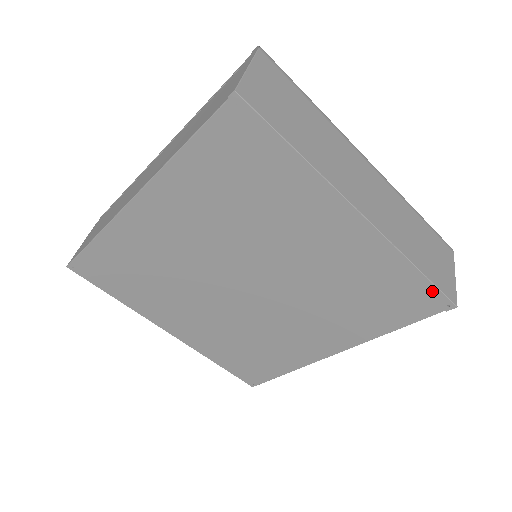
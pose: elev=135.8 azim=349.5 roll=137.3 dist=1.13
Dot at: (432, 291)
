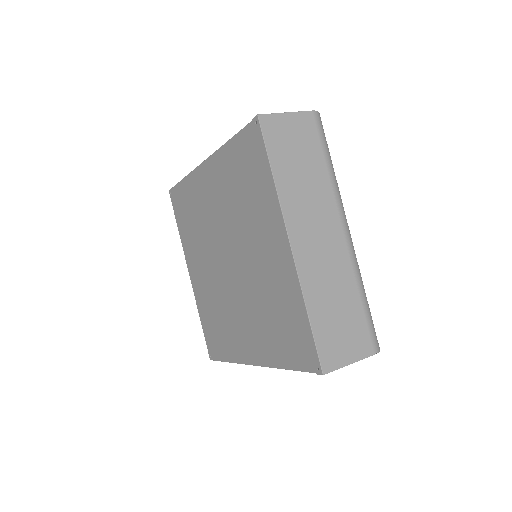
Dot at: (312, 345)
